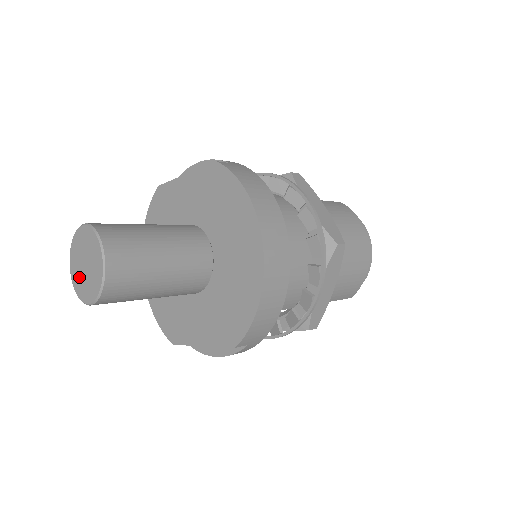
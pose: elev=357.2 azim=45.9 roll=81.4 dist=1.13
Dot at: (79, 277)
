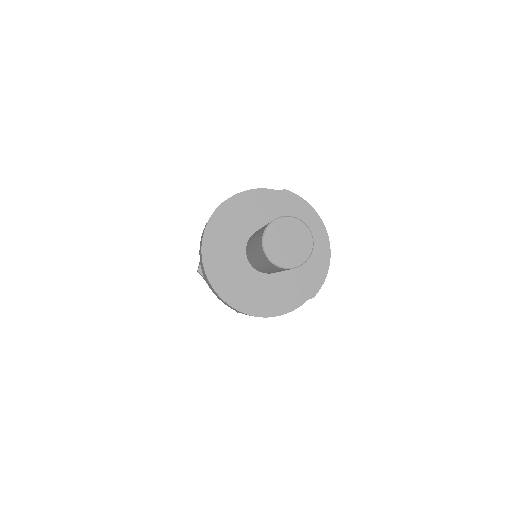
Dot at: (280, 252)
